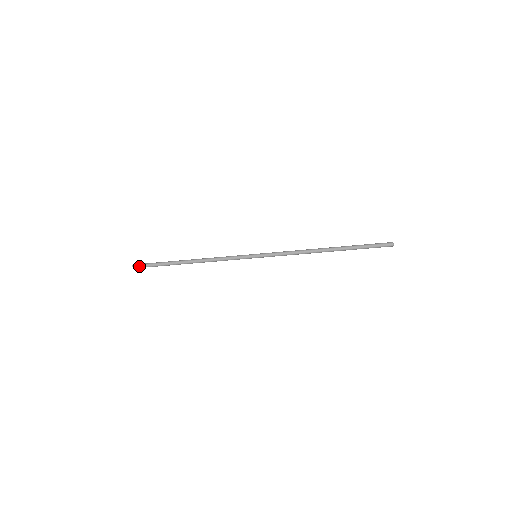
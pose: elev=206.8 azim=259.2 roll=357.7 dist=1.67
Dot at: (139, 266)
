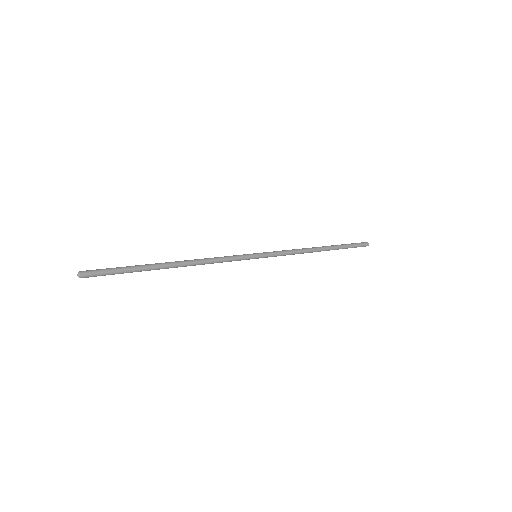
Dot at: (93, 274)
